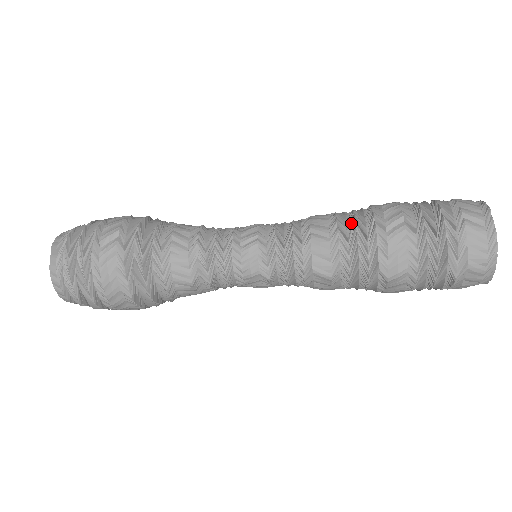
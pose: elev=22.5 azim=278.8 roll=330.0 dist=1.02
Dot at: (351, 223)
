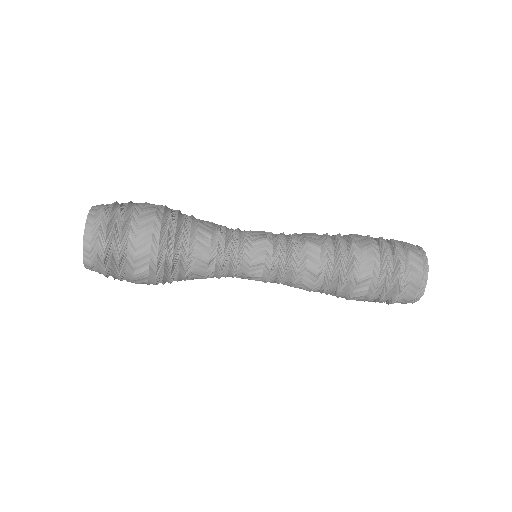
Dot at: occluded
